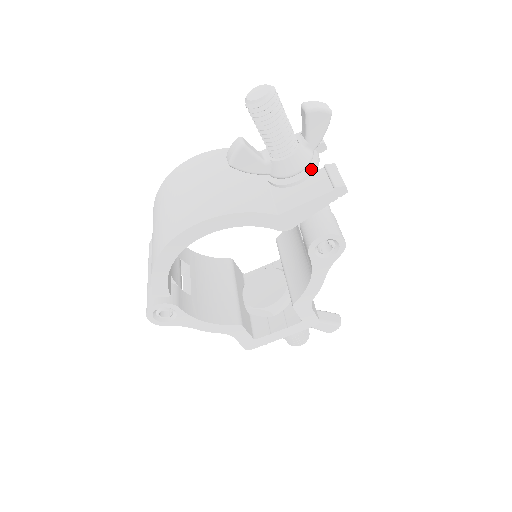
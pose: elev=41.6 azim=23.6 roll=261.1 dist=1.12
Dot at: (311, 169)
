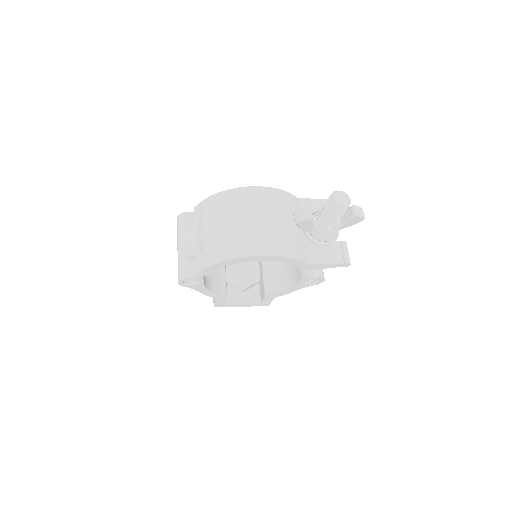
Dot at: (334, 240)
